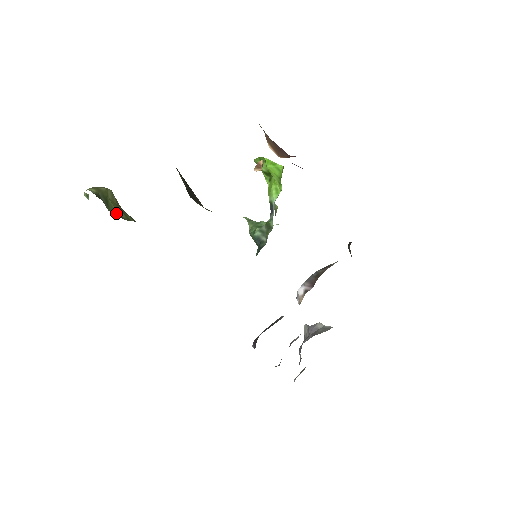
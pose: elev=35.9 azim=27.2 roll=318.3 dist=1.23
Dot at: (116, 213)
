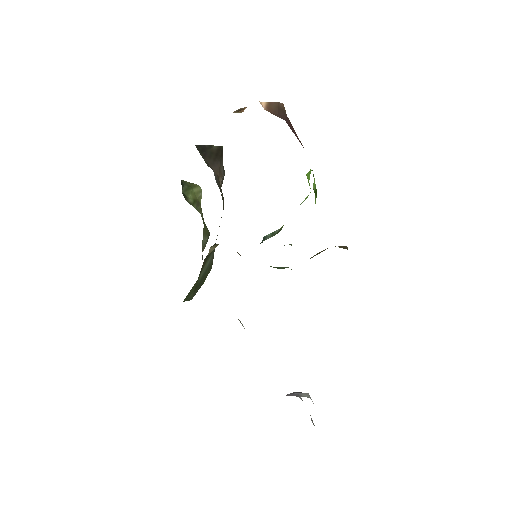
Dot at: (186, 196)
